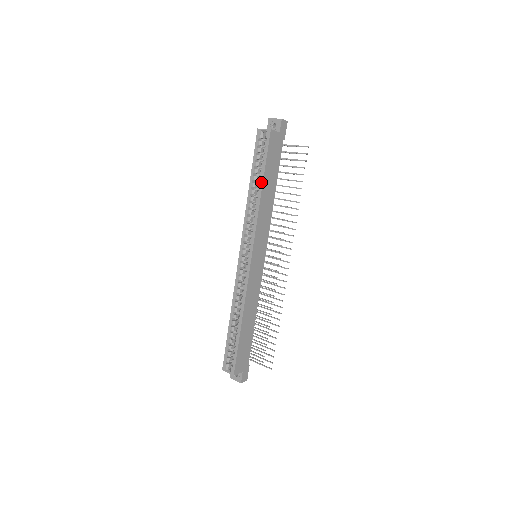
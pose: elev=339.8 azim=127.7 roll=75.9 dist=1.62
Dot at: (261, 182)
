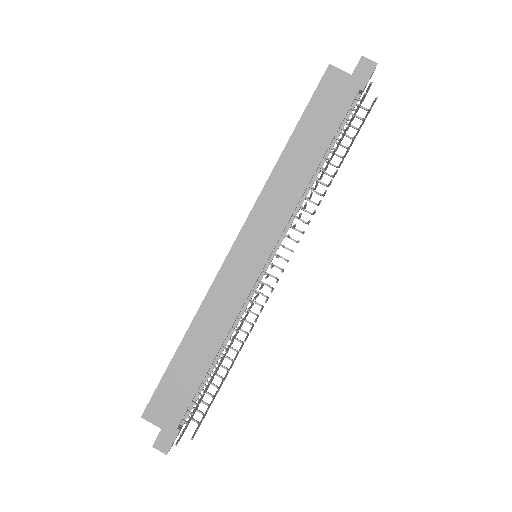
Dot at: (290, 138)
